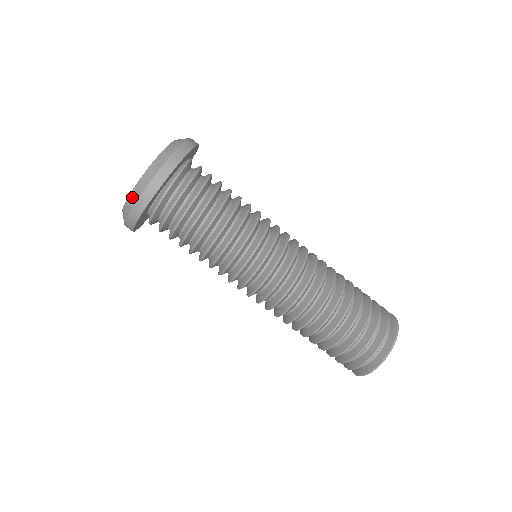
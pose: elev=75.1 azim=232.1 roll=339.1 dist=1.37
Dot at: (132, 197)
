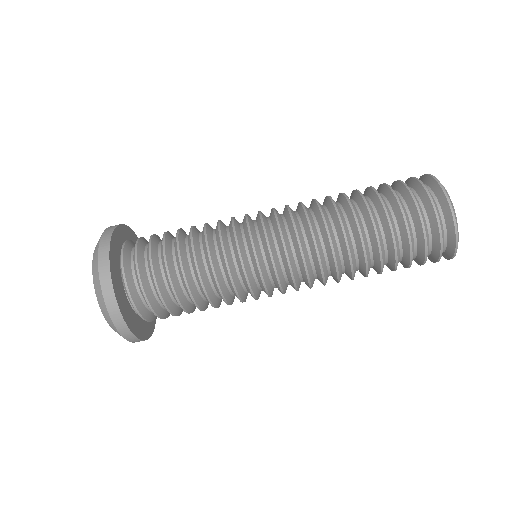
Dot at: (108, 322)
